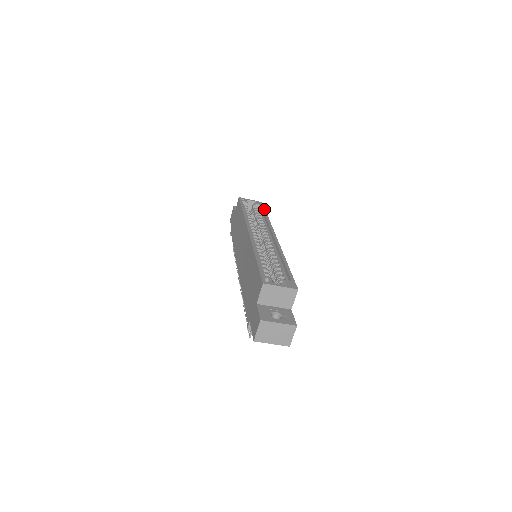
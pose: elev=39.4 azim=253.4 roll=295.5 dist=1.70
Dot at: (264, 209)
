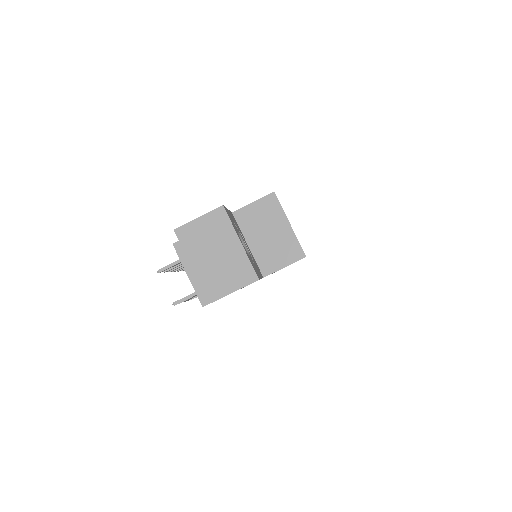
Dot at: occluded
